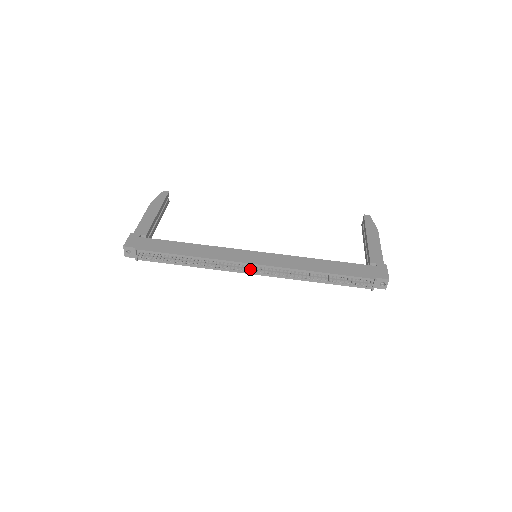
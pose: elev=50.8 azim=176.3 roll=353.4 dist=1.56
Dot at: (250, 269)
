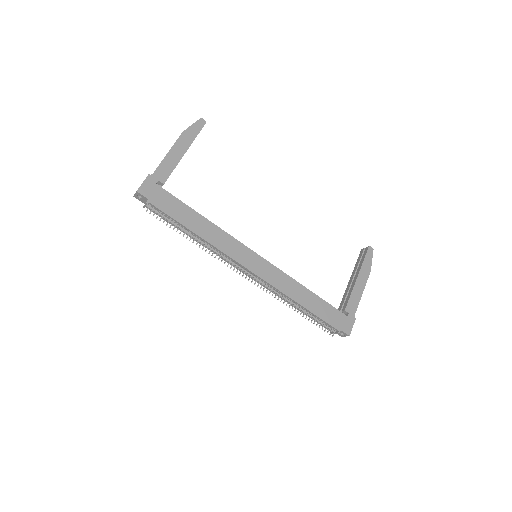
Dot at: (244, 272)
